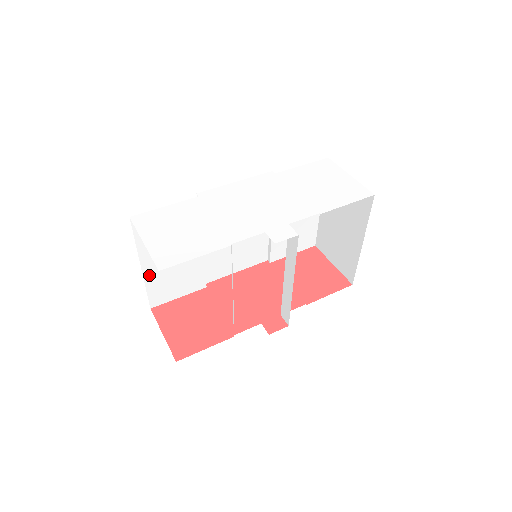
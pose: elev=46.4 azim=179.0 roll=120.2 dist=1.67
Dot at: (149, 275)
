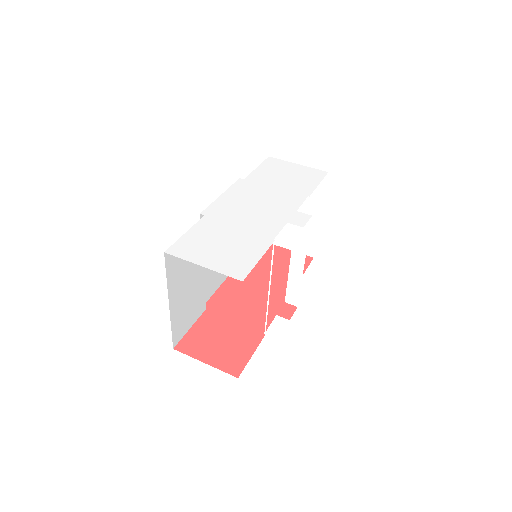
Dot at: (173, 311)
